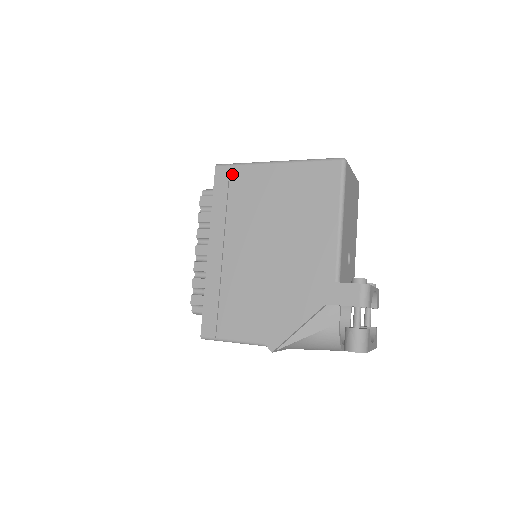
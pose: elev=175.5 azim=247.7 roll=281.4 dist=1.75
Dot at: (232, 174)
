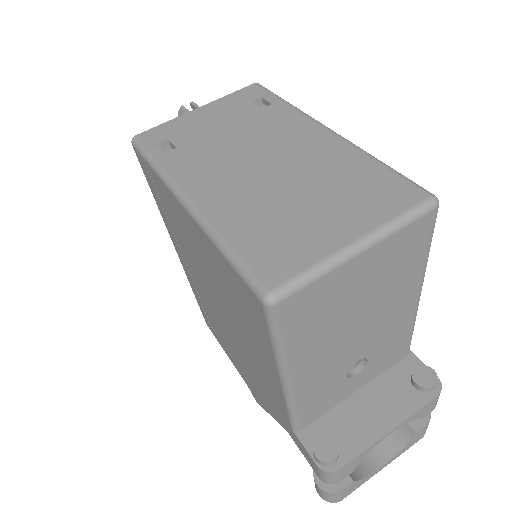
Dot at: (150, 175)
